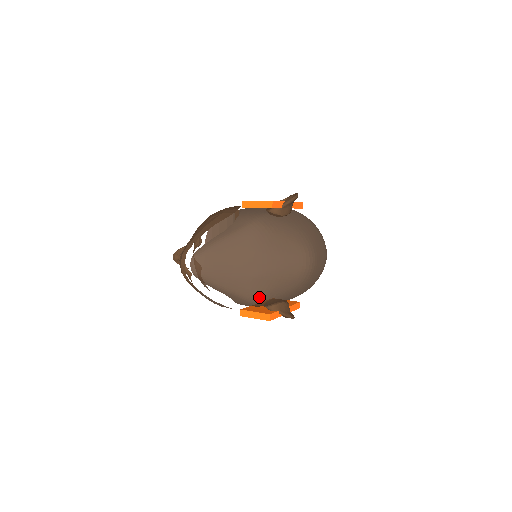
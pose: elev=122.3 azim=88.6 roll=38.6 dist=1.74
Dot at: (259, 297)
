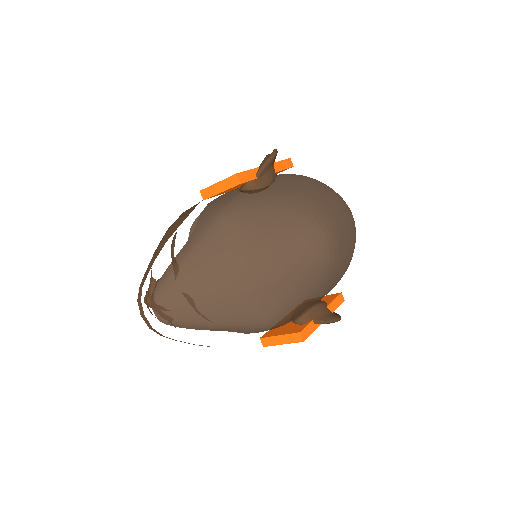
Dot at: (273, 316)
